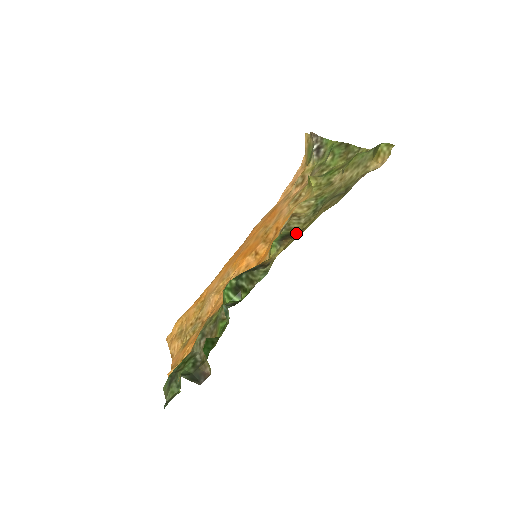
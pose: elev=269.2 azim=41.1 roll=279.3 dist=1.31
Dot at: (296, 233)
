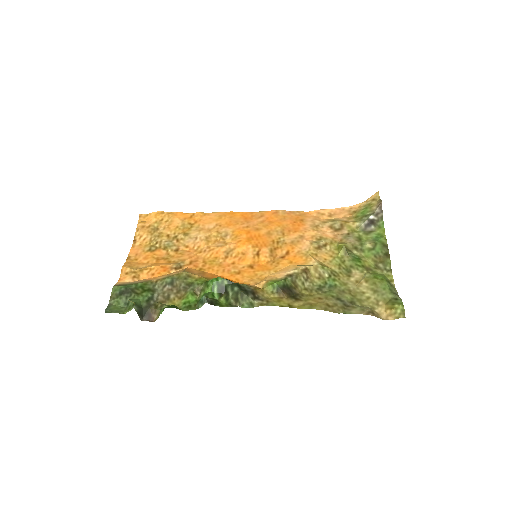
Dot at: (294, 293)
